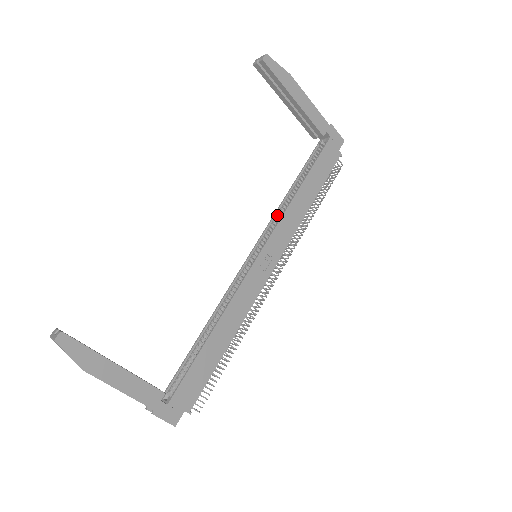
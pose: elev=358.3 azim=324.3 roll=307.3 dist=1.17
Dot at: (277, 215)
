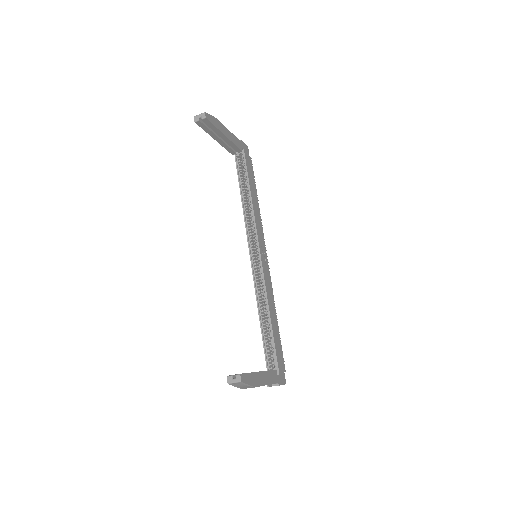
Dot at: (247, 221)
